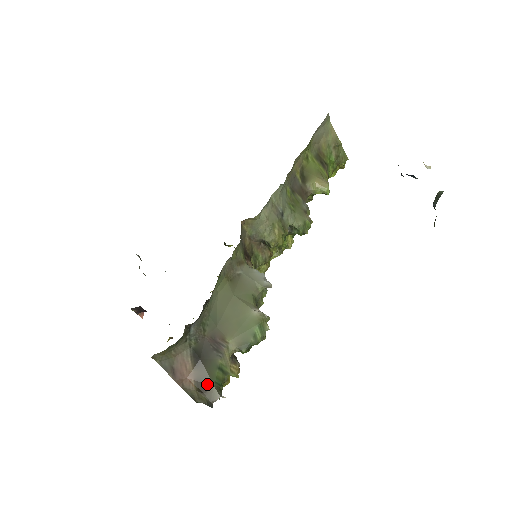
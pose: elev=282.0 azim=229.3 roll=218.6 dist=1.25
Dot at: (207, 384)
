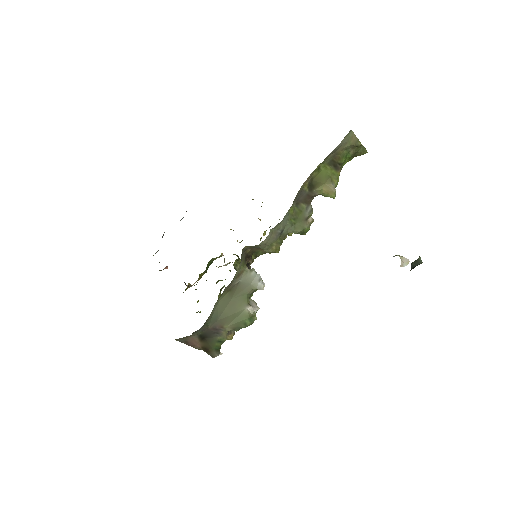
Dot at: (209, 349)
